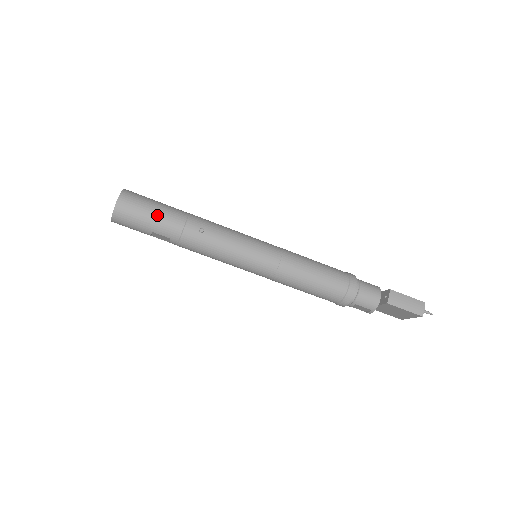
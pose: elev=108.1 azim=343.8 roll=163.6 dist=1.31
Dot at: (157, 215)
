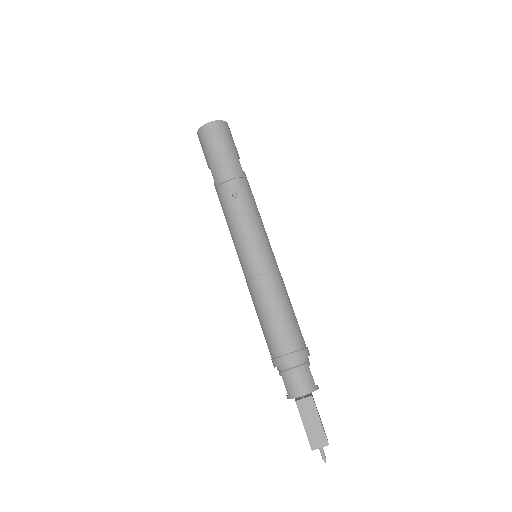
Dot at: (220, 156)
